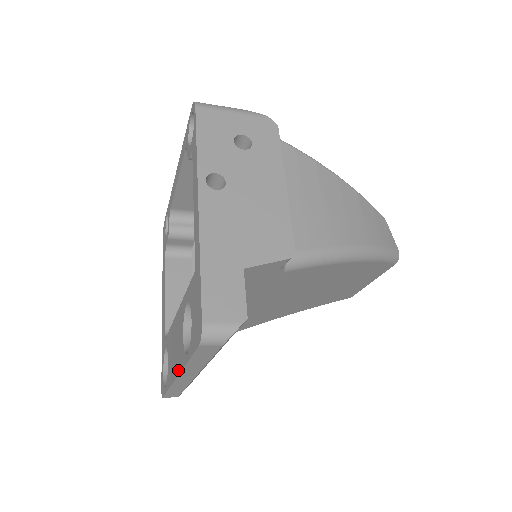
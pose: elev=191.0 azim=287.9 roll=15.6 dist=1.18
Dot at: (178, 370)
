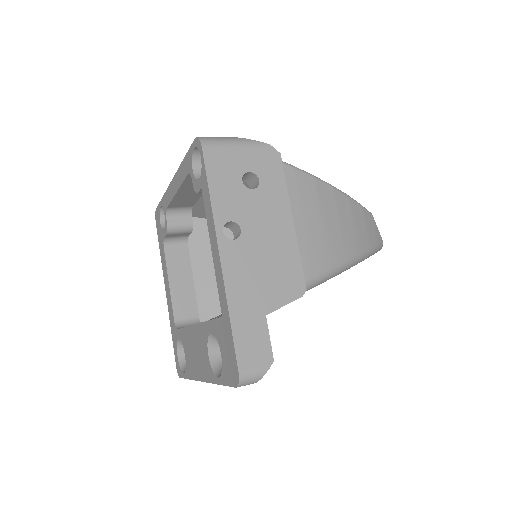
Dot at: (204, 378)
